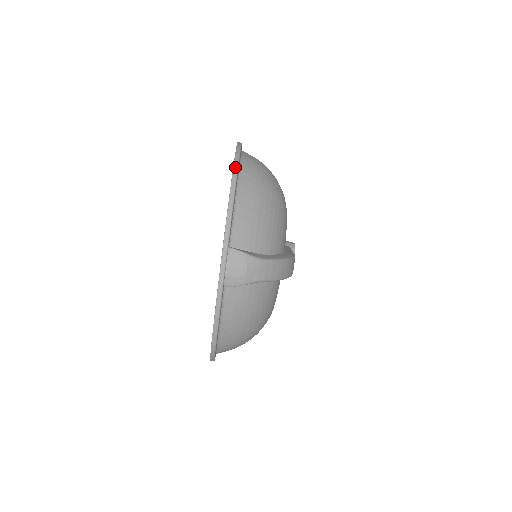
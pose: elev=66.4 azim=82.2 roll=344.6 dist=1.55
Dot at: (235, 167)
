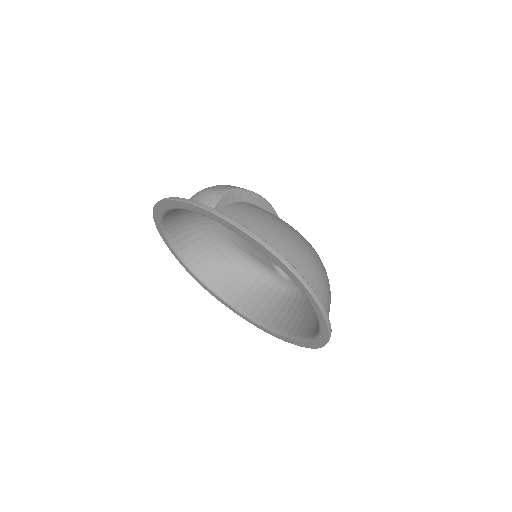
Dot at: (154, 208)
